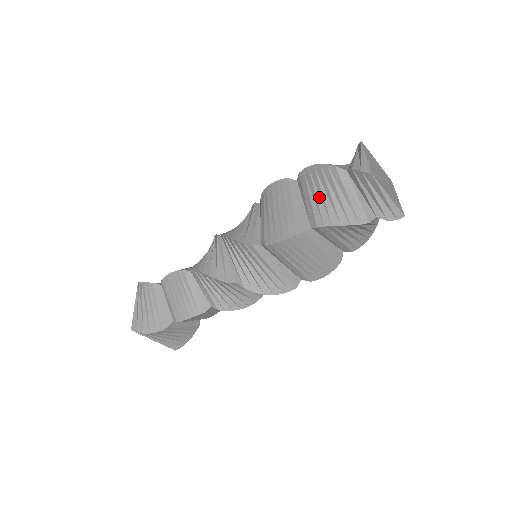
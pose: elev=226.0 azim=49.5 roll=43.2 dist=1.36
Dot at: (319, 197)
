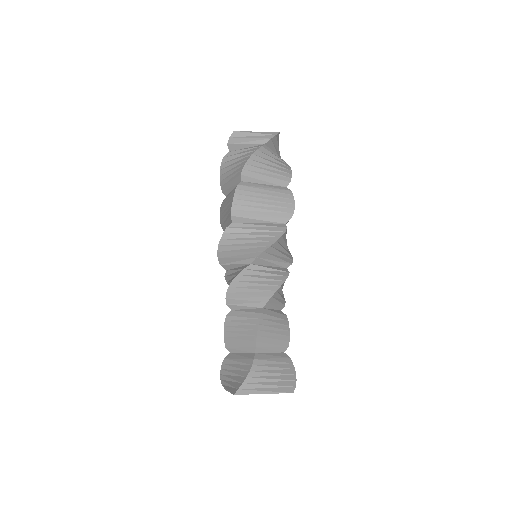
Dot at: (232, 174)
